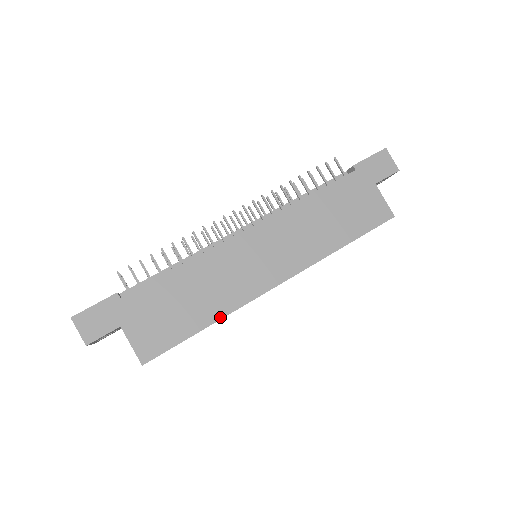
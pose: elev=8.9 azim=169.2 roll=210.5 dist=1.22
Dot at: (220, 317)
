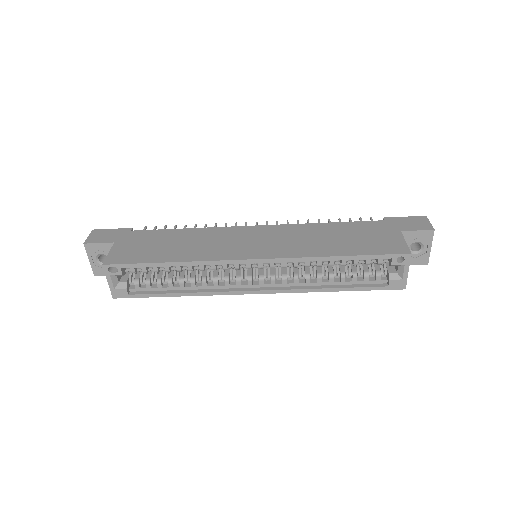
Dot at: (186, 260)
